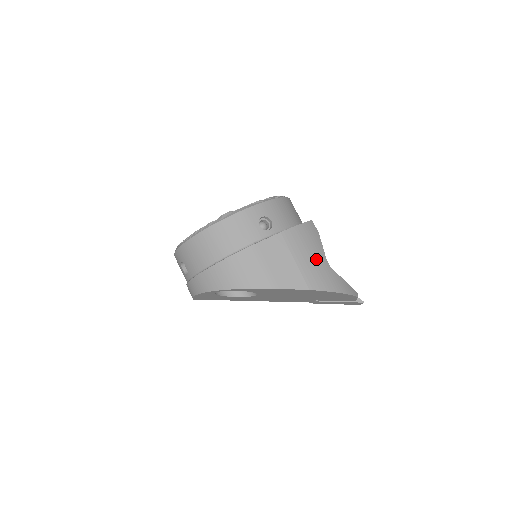
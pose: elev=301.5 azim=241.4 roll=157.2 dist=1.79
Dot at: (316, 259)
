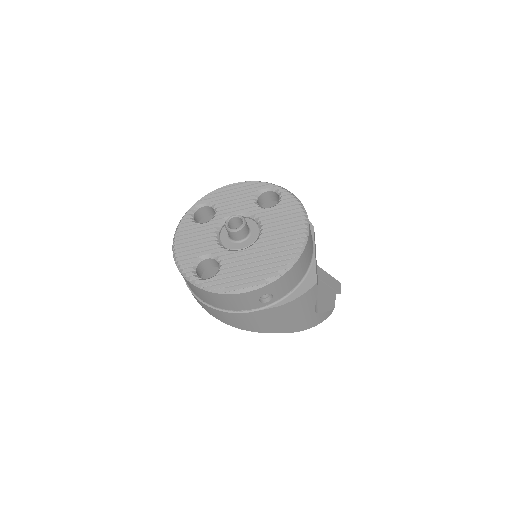
Dot at: (304, 314)
